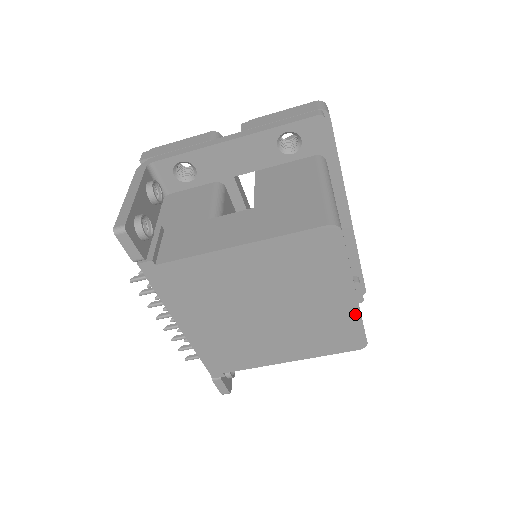
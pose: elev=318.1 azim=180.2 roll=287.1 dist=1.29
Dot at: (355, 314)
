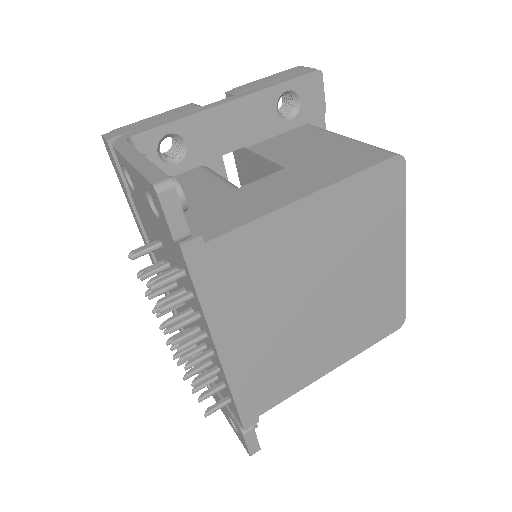
Dot at: (401, 279)
